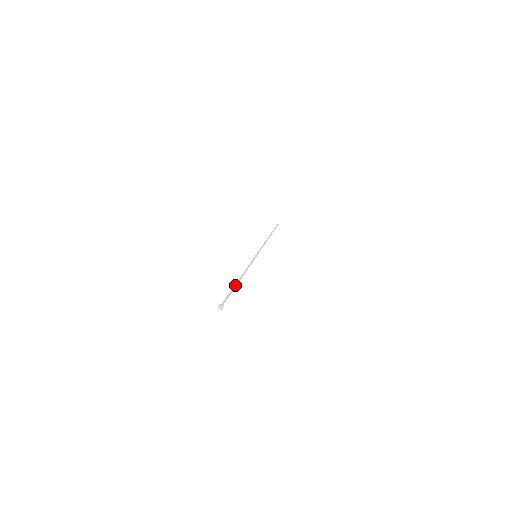
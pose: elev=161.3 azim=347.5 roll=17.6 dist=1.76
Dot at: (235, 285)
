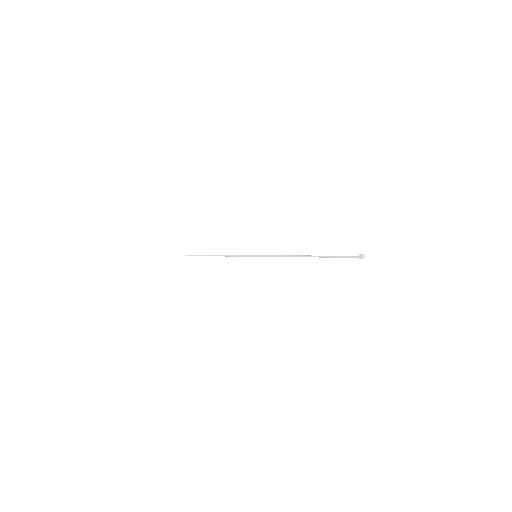
Dot at: occluded
